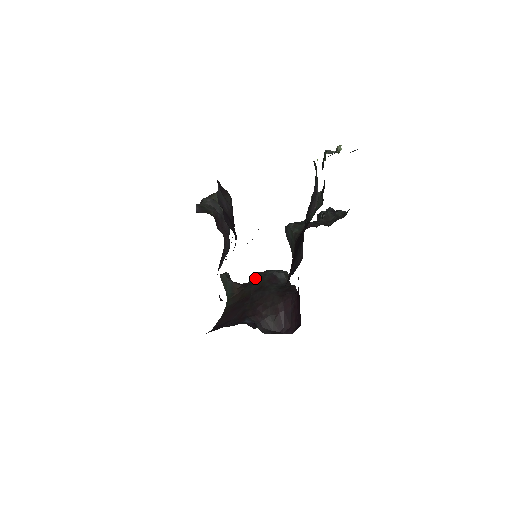
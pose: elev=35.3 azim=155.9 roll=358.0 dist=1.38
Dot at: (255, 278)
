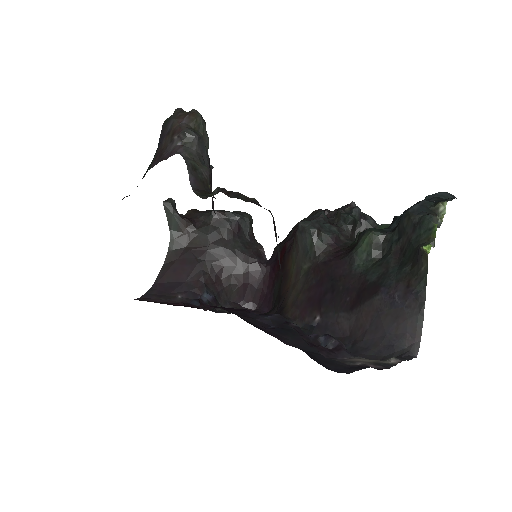
Dot at: (212, 219)
